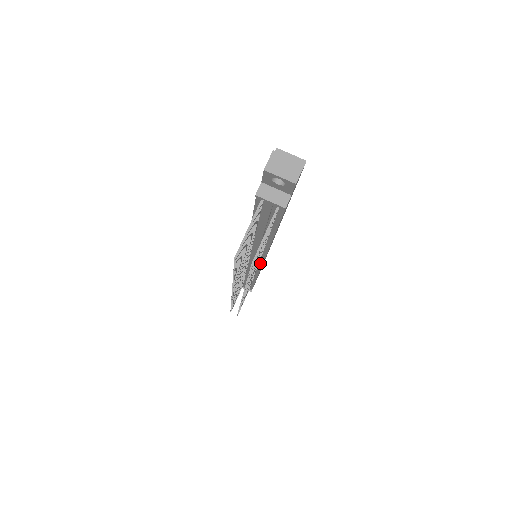
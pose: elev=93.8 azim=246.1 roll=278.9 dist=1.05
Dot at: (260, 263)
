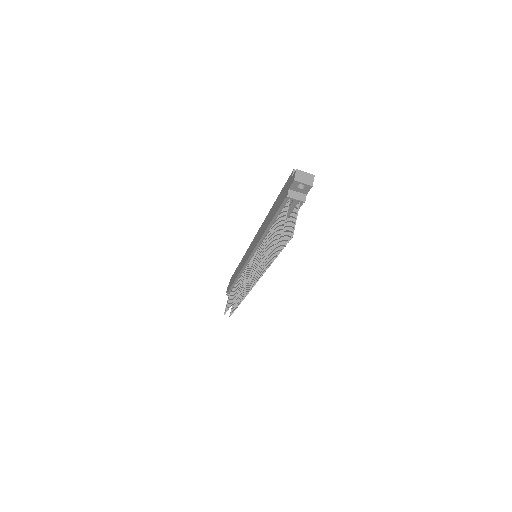
Dot at: occluded
